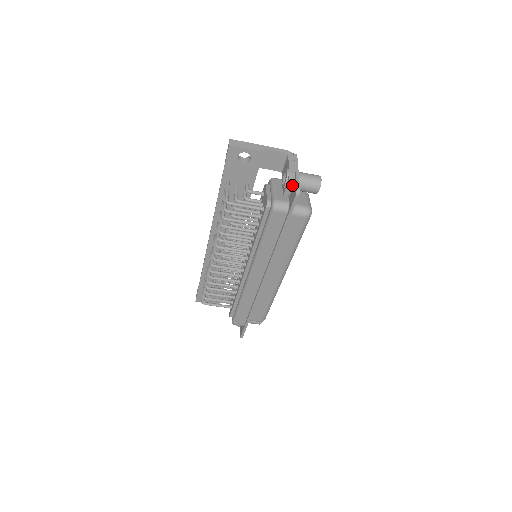
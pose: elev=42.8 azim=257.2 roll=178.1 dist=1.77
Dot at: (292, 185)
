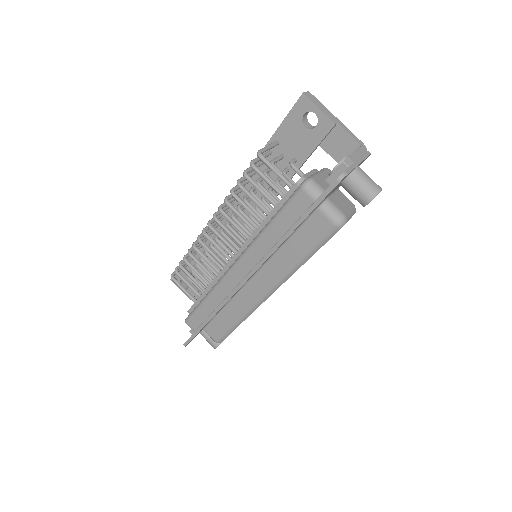
Dot at: occluded
